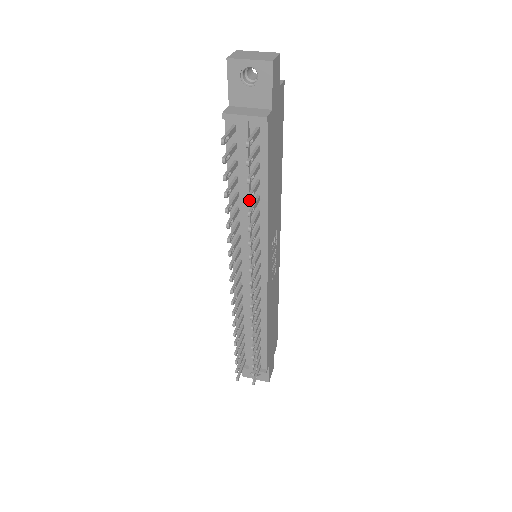
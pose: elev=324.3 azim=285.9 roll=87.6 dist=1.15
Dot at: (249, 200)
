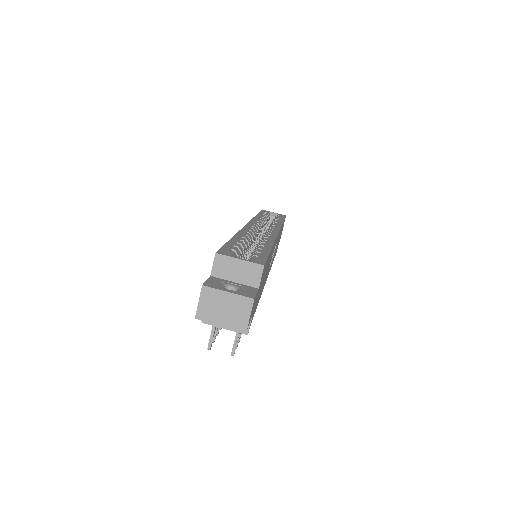
Dot at: (241, 334)
